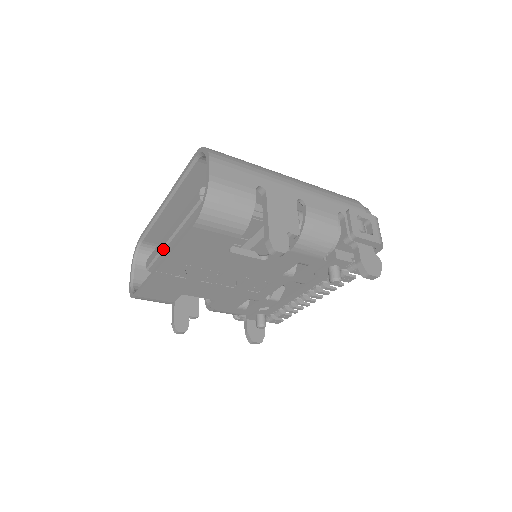
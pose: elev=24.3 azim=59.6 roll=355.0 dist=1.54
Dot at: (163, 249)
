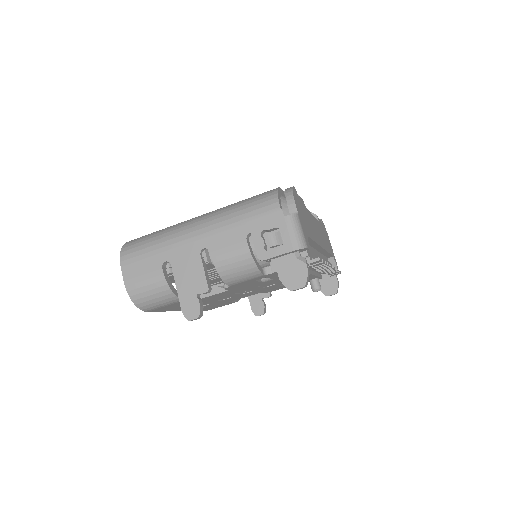
Dot at: occluded
